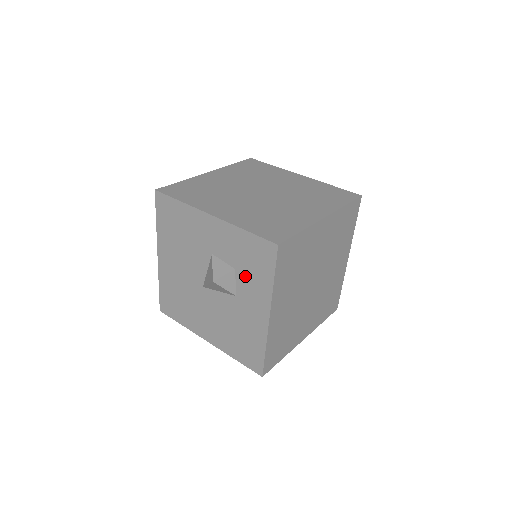
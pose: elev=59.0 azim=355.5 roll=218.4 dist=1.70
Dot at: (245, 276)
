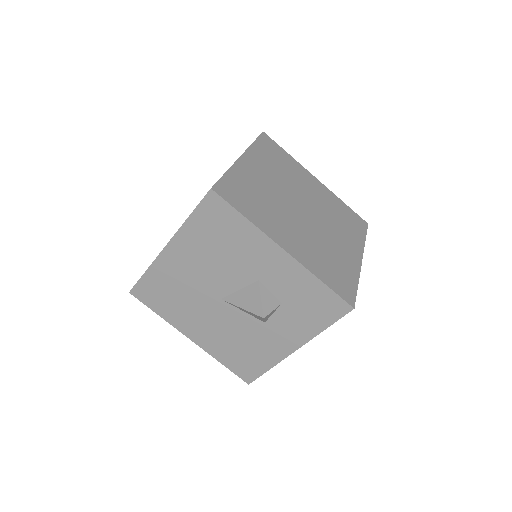
Dot at: (291, 313)
